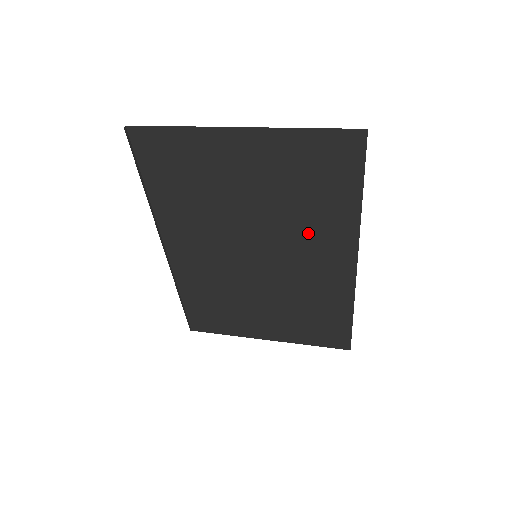
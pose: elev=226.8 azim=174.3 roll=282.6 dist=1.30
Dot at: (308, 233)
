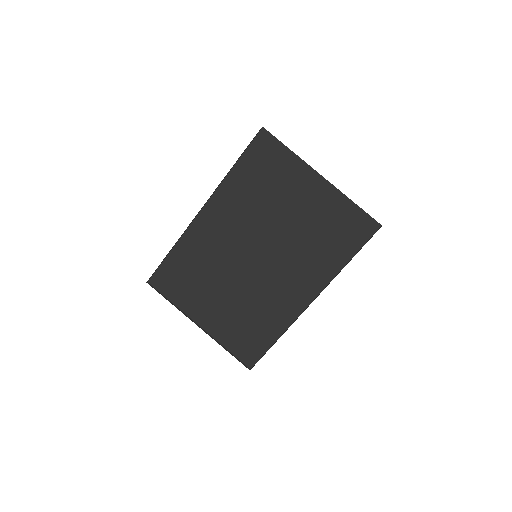
Dot at: (301, 263)
